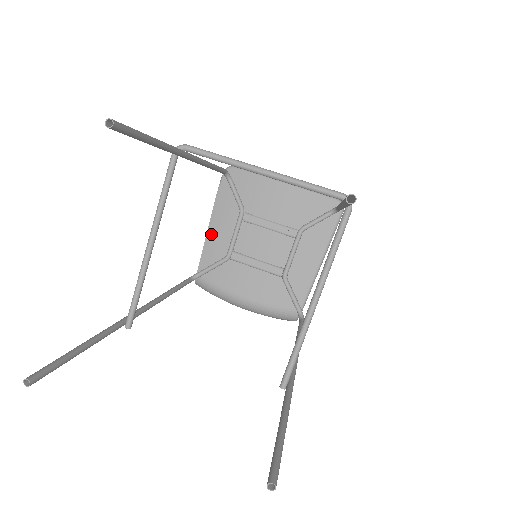
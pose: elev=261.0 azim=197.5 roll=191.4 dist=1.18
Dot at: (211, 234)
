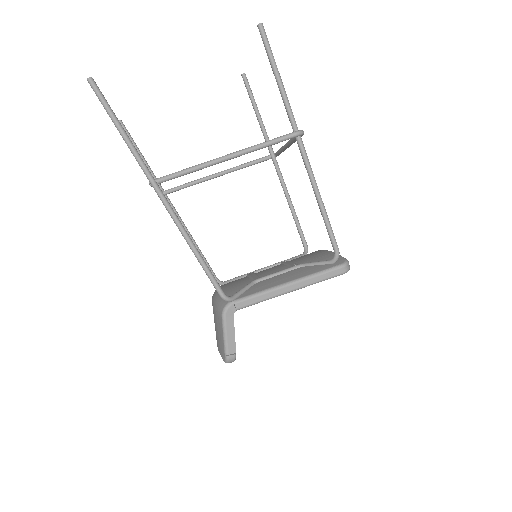
Dot at: occluded
